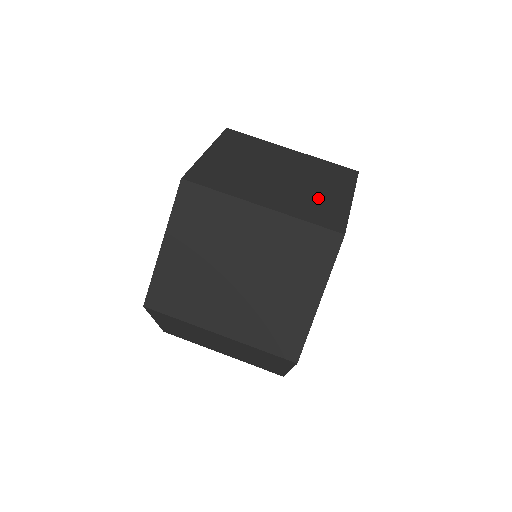
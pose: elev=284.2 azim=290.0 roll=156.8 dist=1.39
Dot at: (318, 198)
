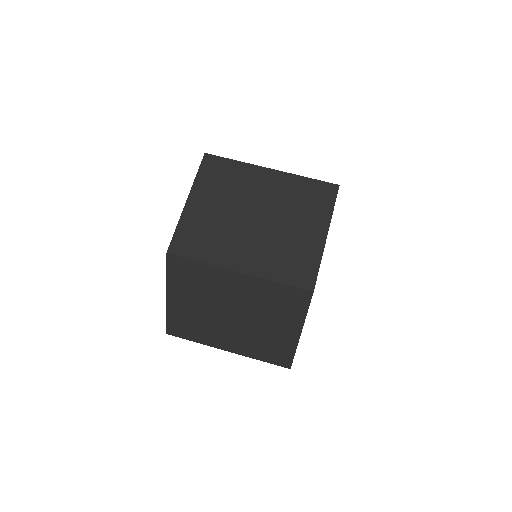
Dot at: (292, 244)
